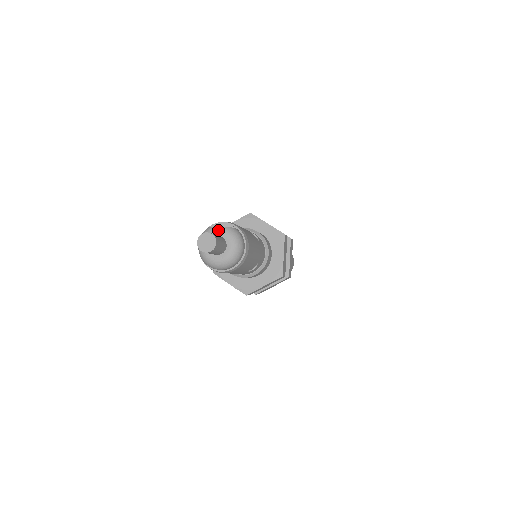
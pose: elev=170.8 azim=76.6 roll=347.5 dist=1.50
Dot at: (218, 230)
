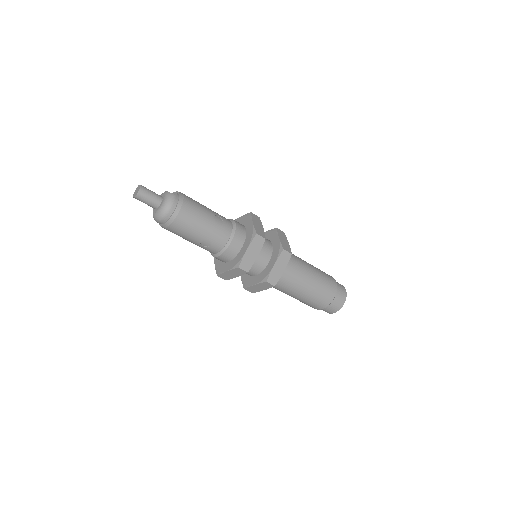
Dot at: (164, 193)
